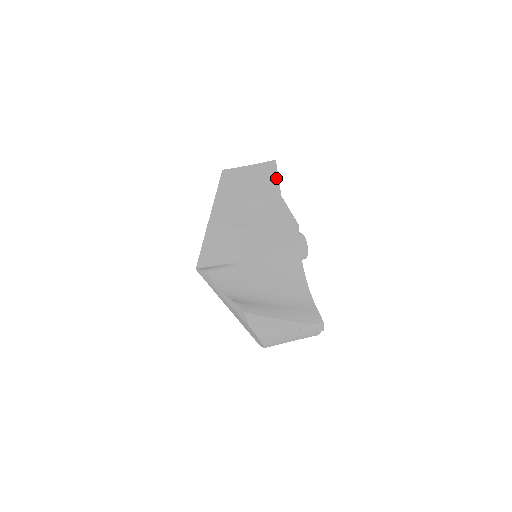
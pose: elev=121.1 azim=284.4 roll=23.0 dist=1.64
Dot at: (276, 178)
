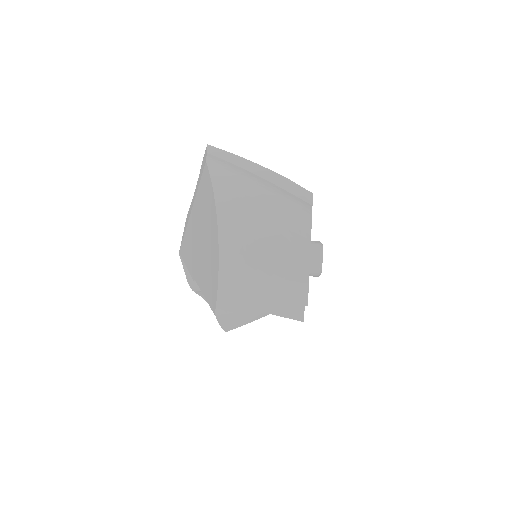
Dot at: occluded
